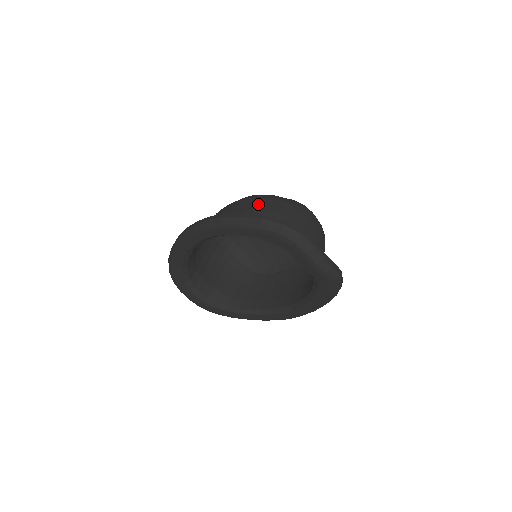
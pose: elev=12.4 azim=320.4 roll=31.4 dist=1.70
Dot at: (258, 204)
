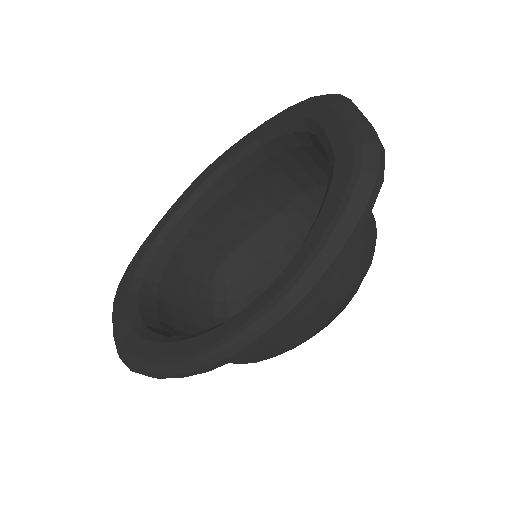
Dot at: (299, 180)
